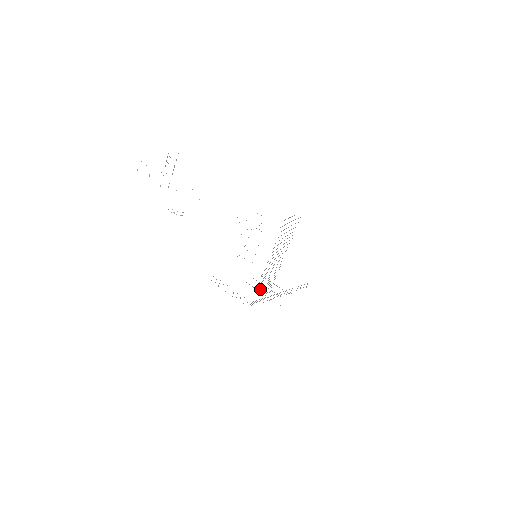
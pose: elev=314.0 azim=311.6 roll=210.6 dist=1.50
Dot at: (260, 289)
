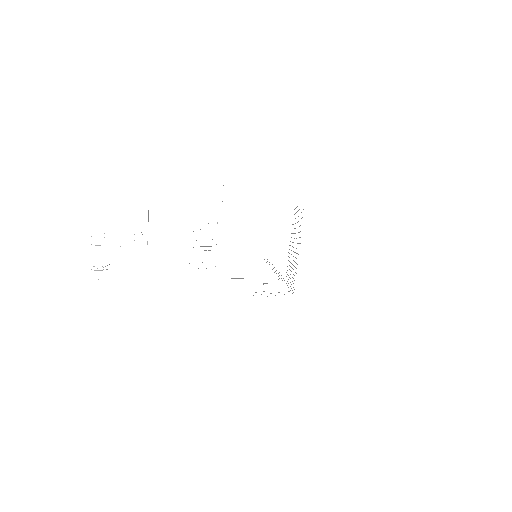
Dot at: occluded
